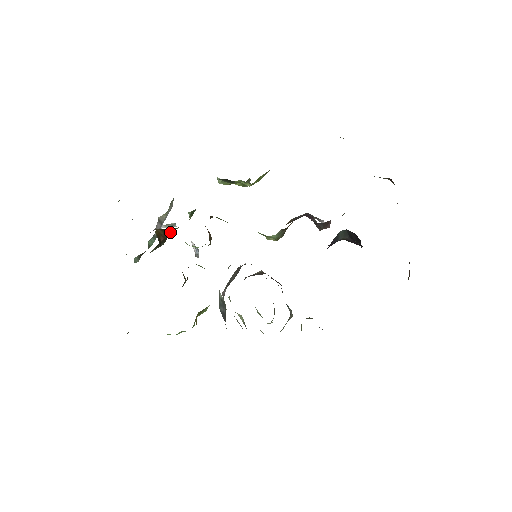
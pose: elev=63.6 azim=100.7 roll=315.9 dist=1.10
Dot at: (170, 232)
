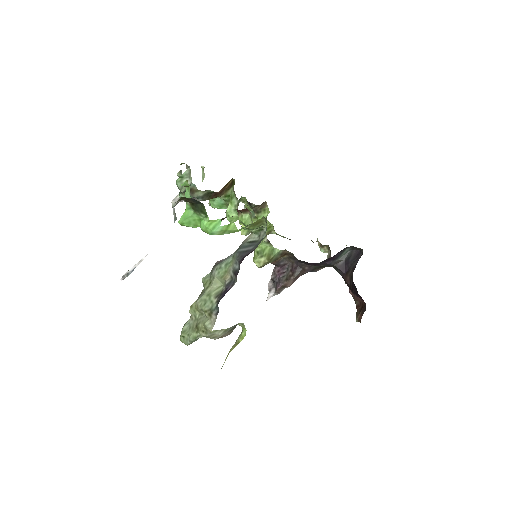
Dot at: (224, 194)
